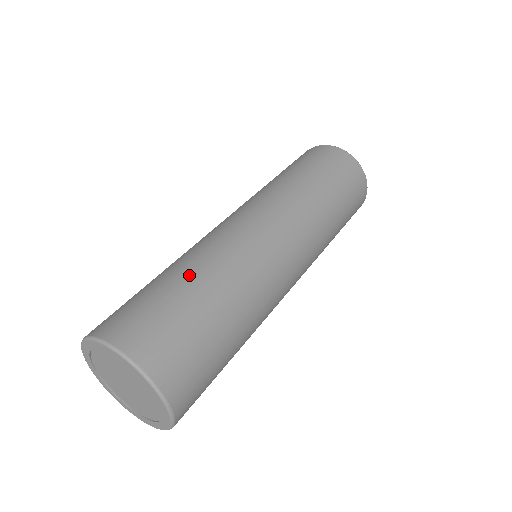
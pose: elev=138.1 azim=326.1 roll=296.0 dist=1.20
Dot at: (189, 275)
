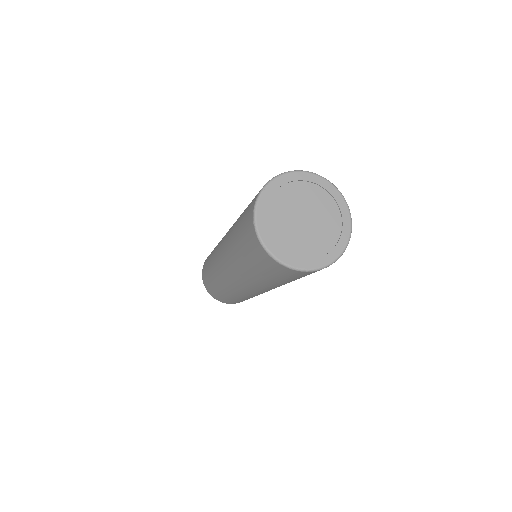
Dot at: occluded
